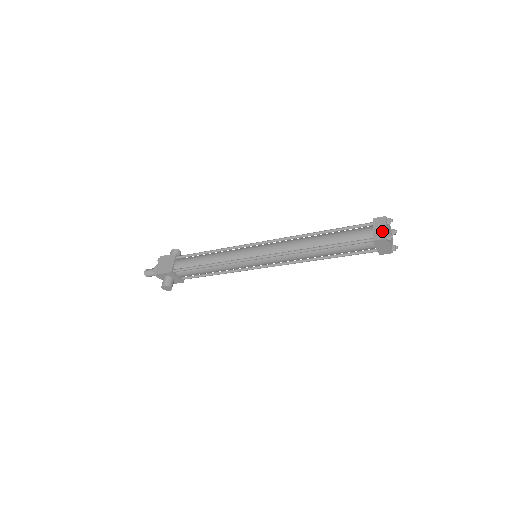
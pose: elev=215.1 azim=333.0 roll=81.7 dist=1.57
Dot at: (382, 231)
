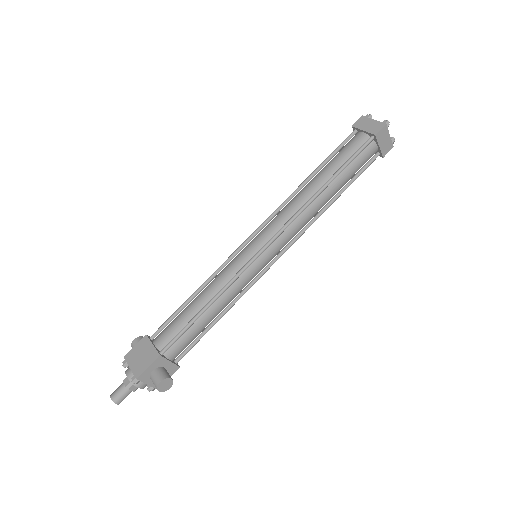
Dot at: (374, 124)
